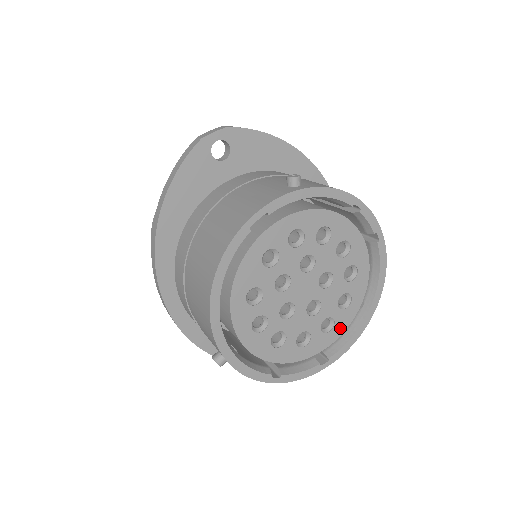
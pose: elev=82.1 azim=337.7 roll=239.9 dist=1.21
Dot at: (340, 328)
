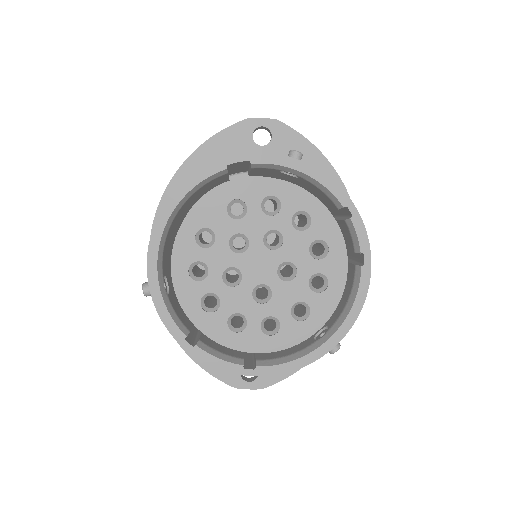
Dot at: (284, 340)
